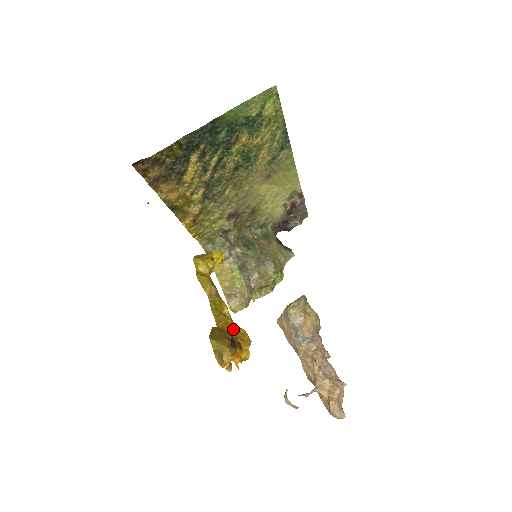
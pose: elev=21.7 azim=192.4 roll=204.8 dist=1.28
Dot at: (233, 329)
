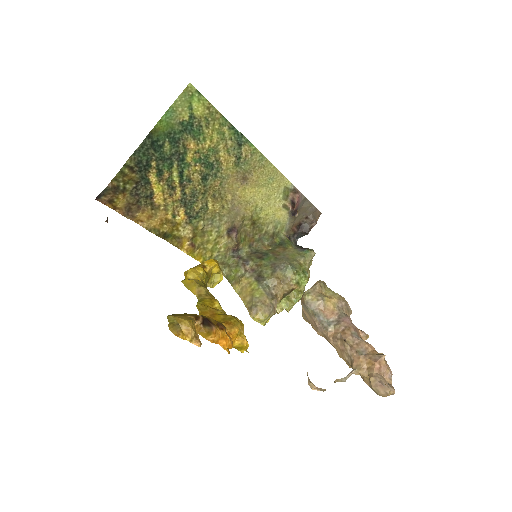
Dot at: (220, 317)
